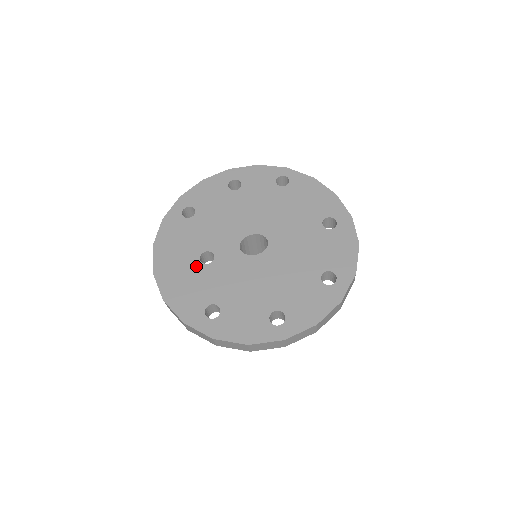
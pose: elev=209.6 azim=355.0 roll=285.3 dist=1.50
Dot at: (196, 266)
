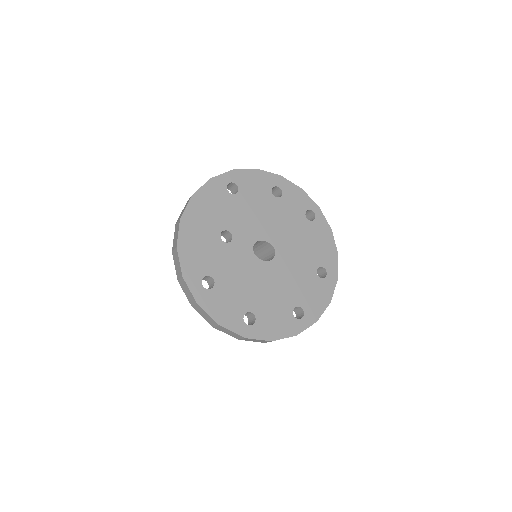
Dot at: (215, 237)
